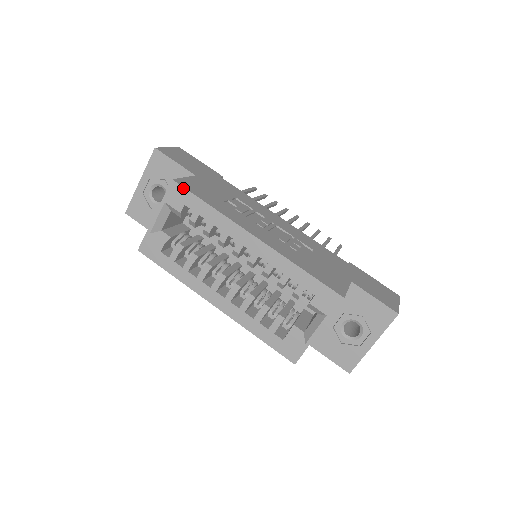
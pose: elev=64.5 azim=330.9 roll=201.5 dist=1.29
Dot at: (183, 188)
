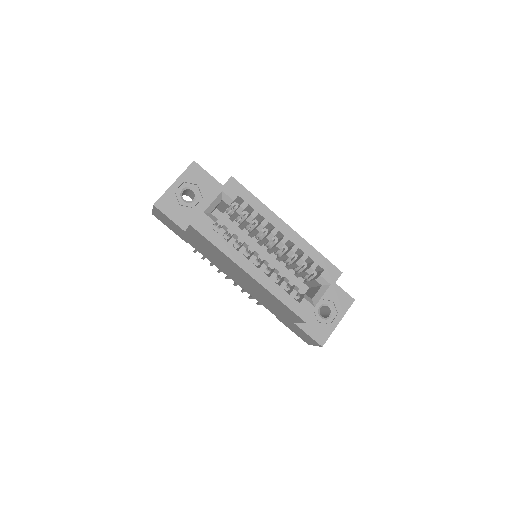
Dot at: (239, 183)
